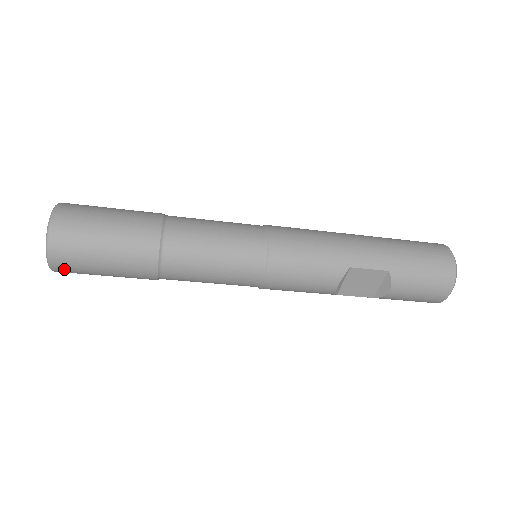
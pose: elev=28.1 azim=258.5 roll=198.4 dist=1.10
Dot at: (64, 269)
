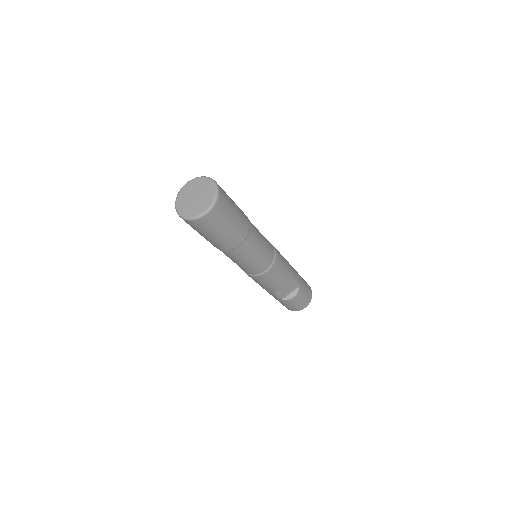
Dot at: (204, 222)
